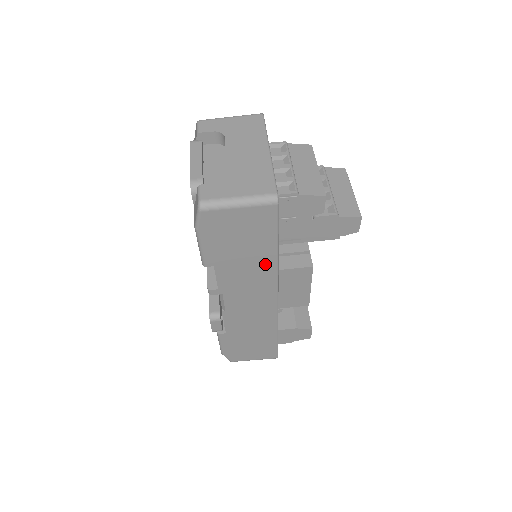
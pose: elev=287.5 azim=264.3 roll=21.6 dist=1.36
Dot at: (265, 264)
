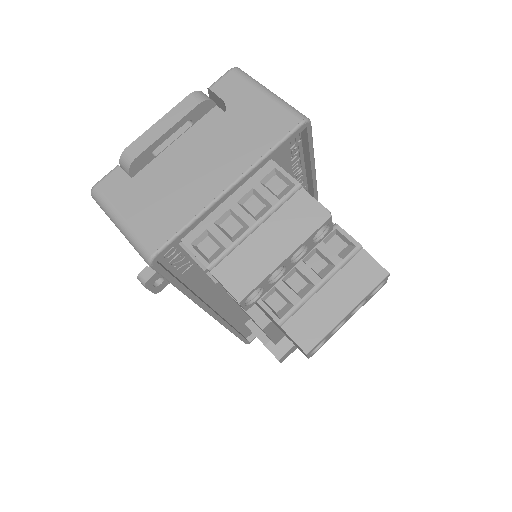
Dot at: occluded
